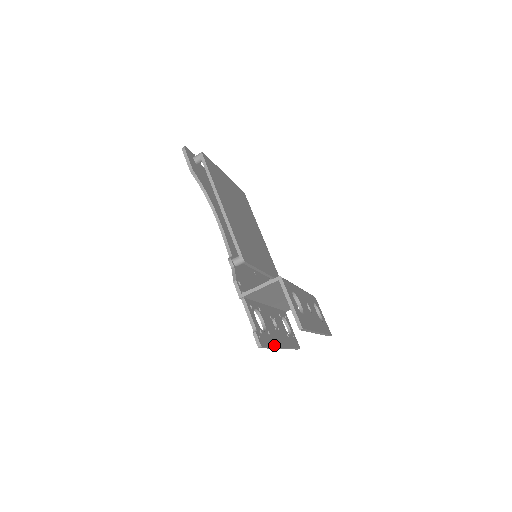
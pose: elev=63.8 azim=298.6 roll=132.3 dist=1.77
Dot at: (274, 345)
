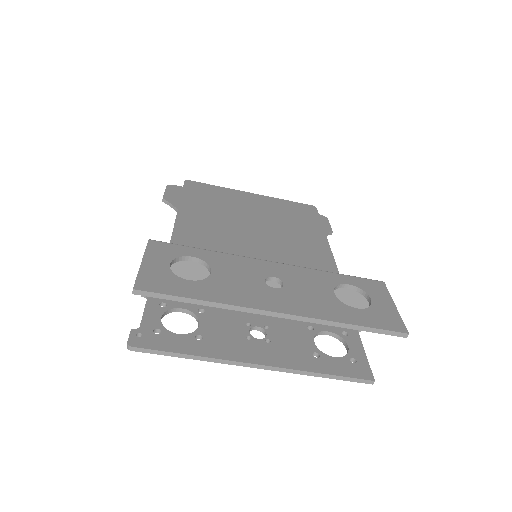
Dot at: (202, 354)
